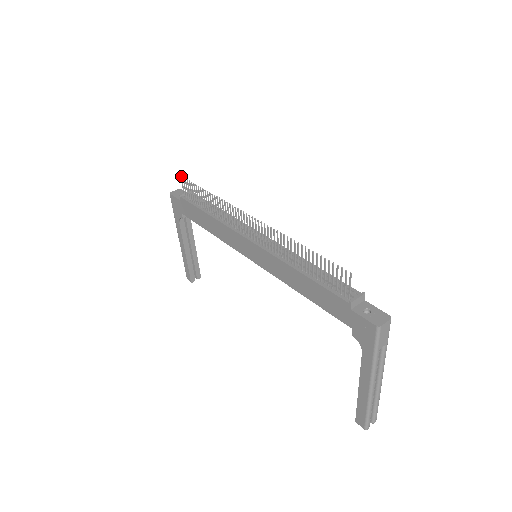
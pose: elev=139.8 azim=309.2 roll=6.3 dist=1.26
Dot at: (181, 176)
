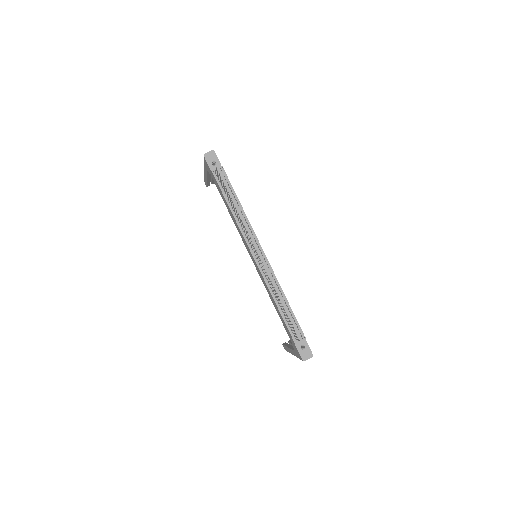
Dot at: (216, 168)
